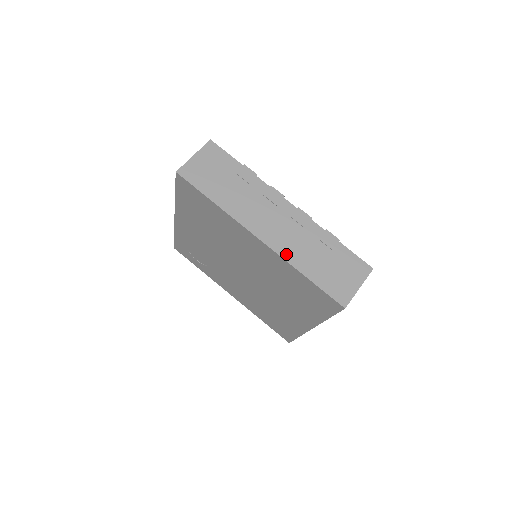
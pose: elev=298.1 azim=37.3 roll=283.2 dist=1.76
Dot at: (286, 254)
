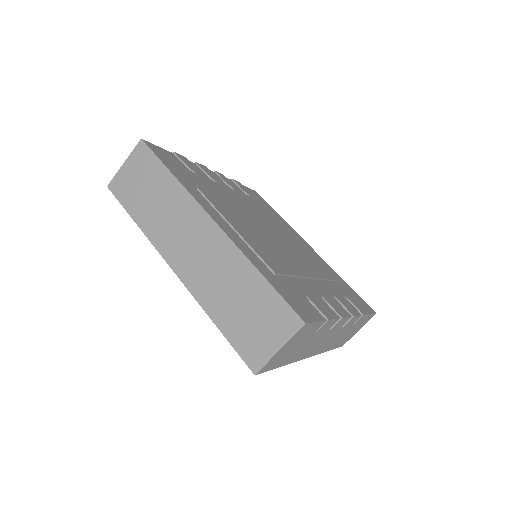
Dot at: (324, 350)
